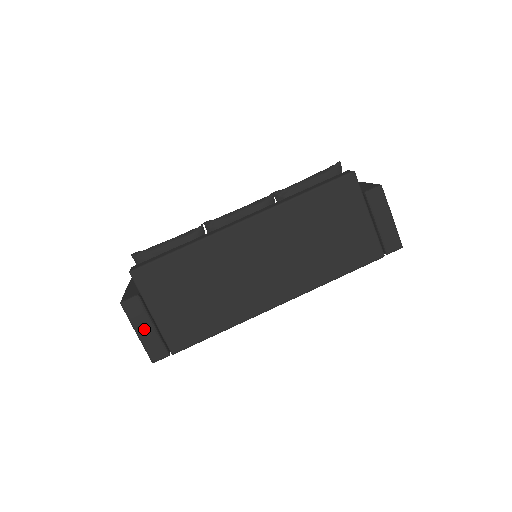
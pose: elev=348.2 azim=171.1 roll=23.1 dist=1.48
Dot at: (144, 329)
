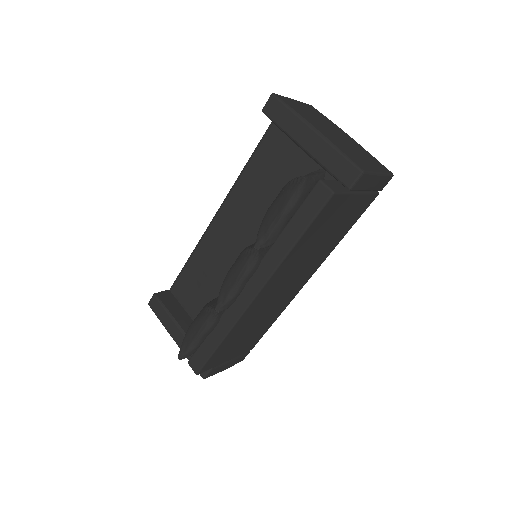
Dot at: (227, 366)
